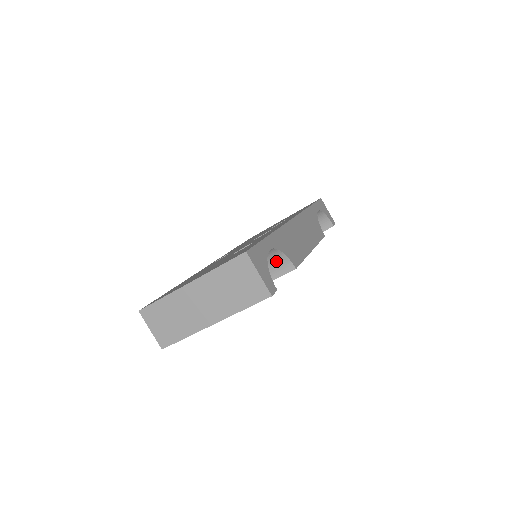
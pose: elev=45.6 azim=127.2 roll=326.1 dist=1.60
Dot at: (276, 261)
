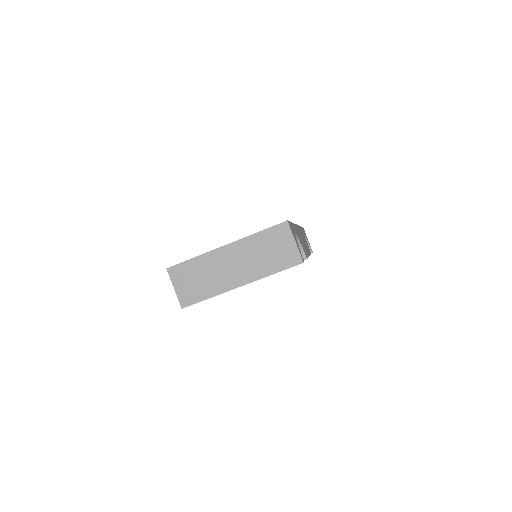
Dot at: occluded
